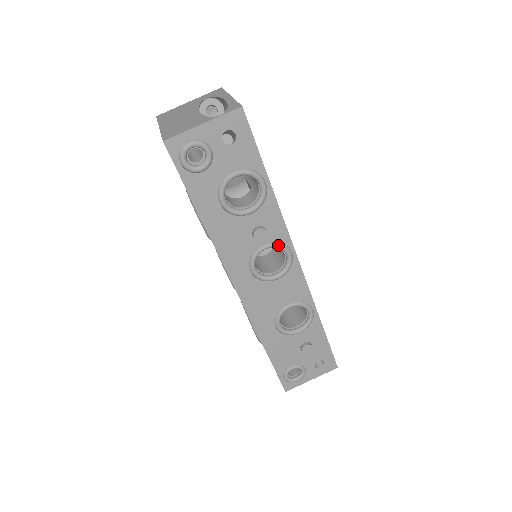
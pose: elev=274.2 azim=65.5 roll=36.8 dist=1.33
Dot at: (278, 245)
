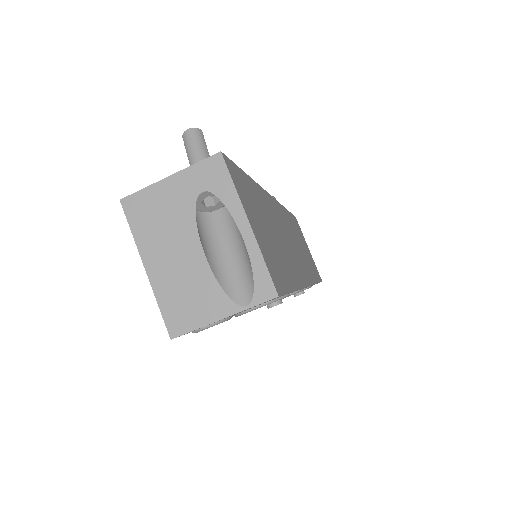
Dot at: occluded
